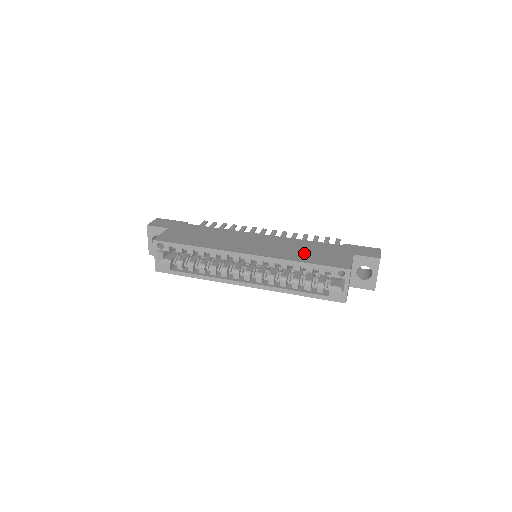
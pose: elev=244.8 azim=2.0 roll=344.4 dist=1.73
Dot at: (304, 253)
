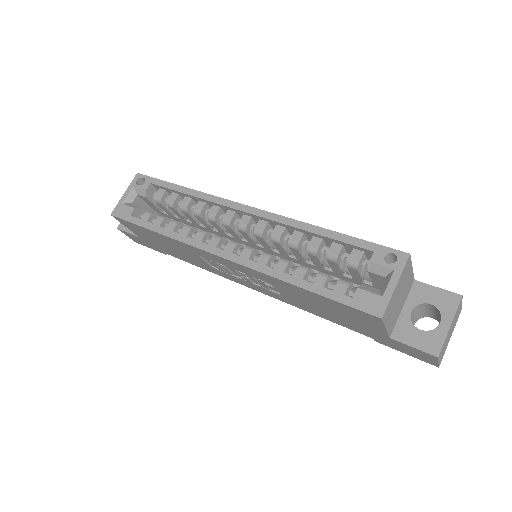
Dot at: occluded
